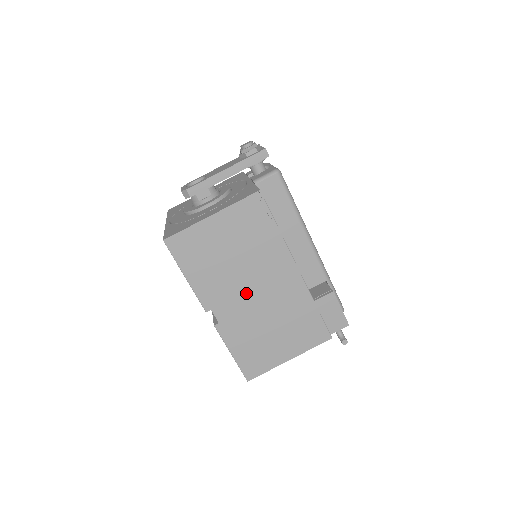
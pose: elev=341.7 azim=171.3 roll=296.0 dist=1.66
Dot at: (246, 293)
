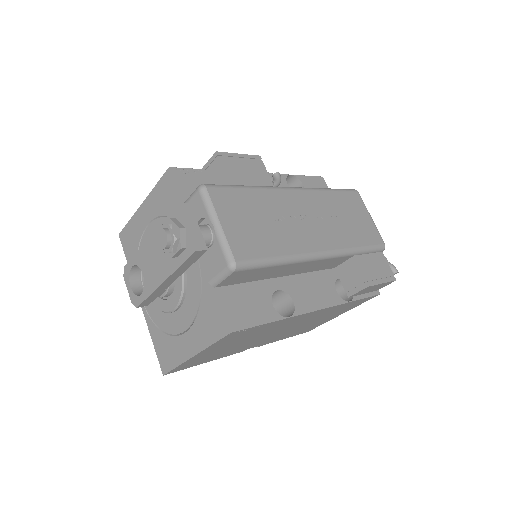
Dot at: (272, 335)
